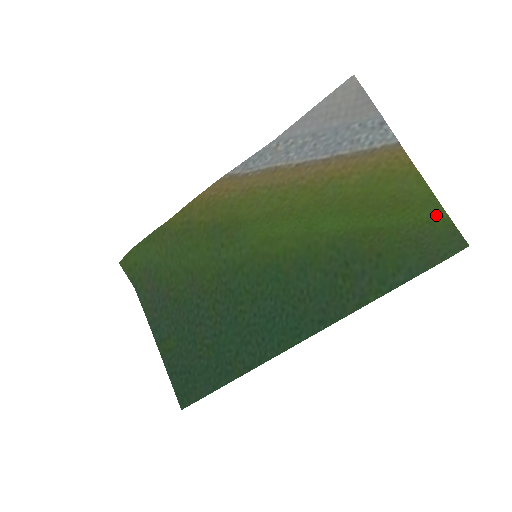
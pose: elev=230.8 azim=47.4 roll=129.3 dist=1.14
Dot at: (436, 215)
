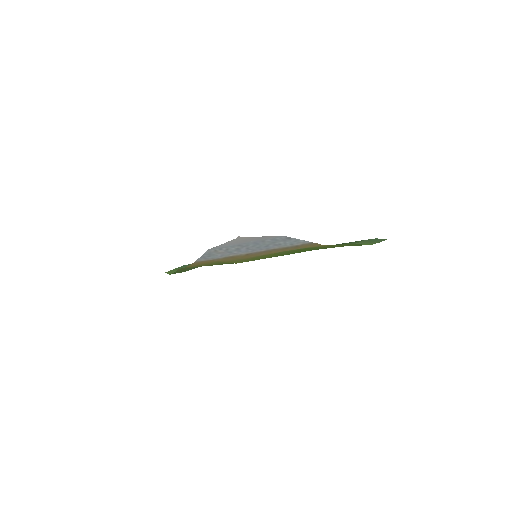
Dot at: occluded
